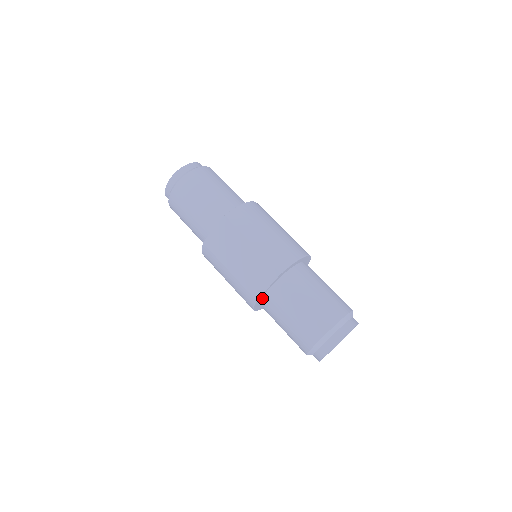
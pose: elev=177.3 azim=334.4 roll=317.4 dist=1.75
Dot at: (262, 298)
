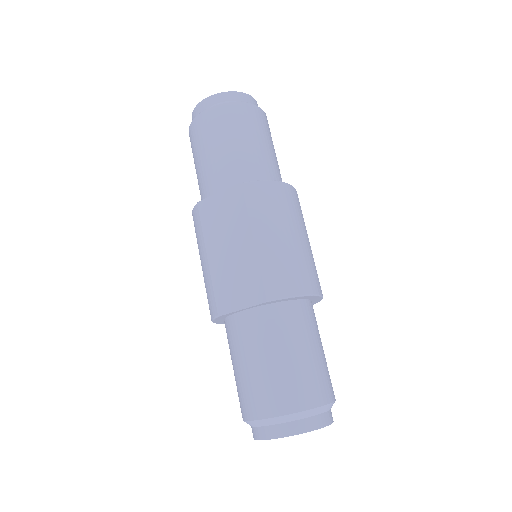
Dot at: (229, 316)
